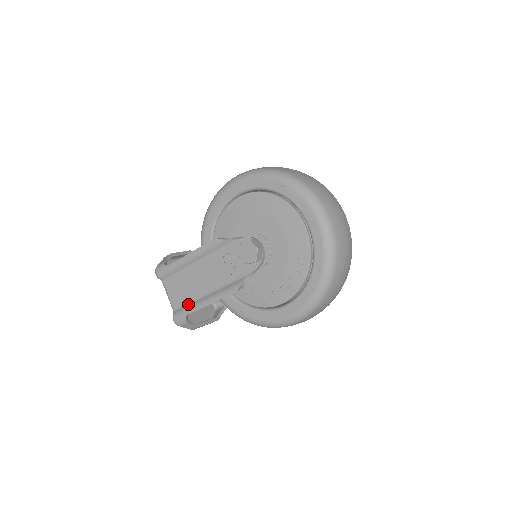
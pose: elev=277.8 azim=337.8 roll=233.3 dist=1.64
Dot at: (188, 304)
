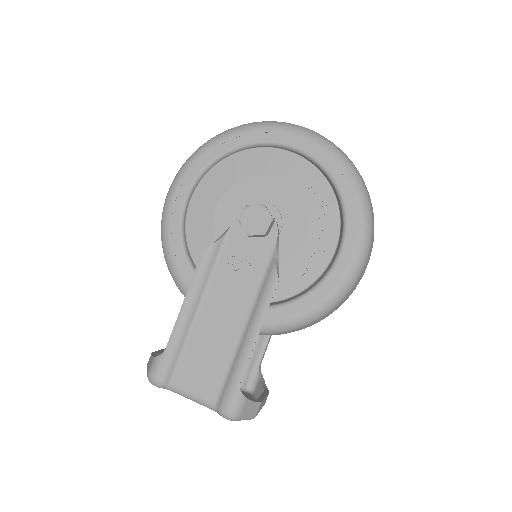
Dot at: (228, 373)
